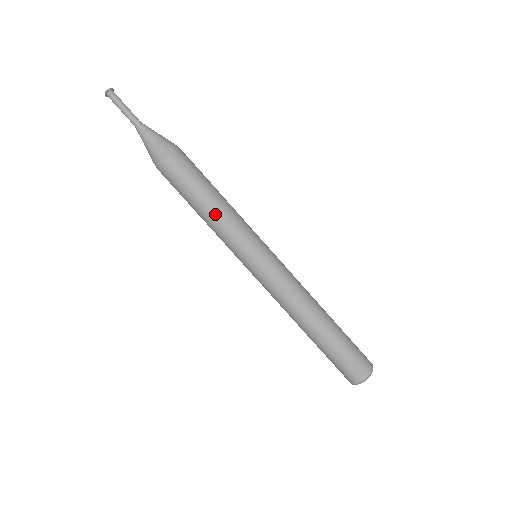
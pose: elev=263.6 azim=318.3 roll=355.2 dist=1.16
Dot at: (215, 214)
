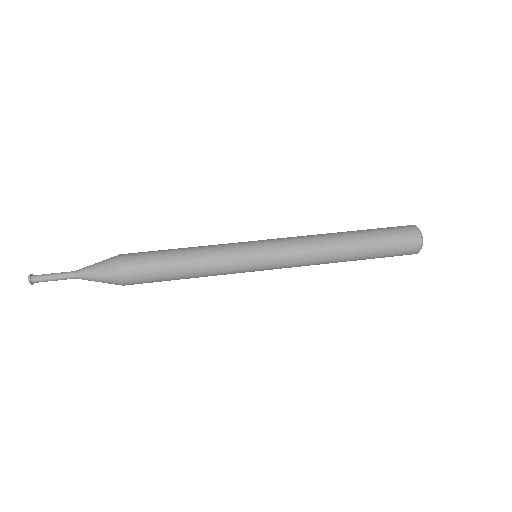
Dot at: (197, 264)
